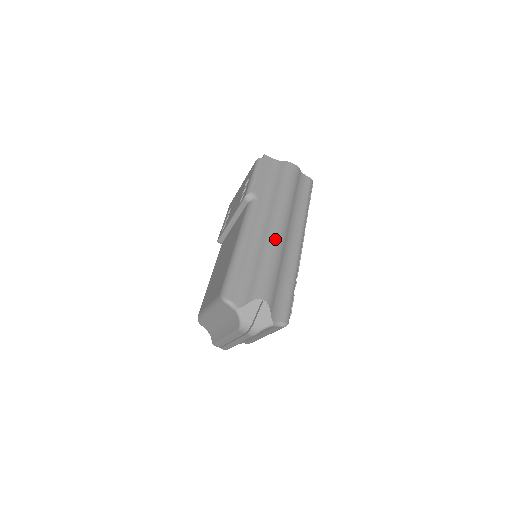
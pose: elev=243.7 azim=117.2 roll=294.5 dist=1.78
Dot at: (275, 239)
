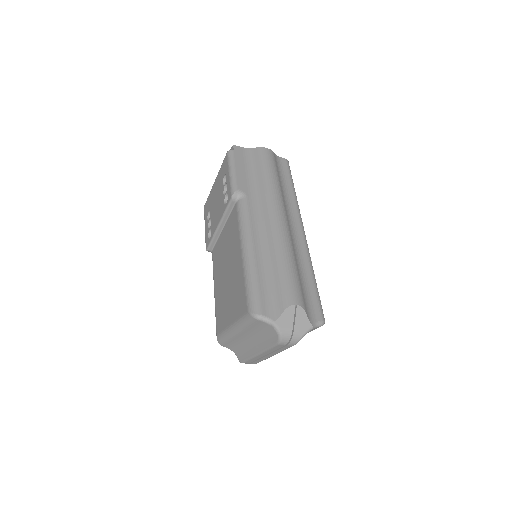
Dot at: (282, 235)
